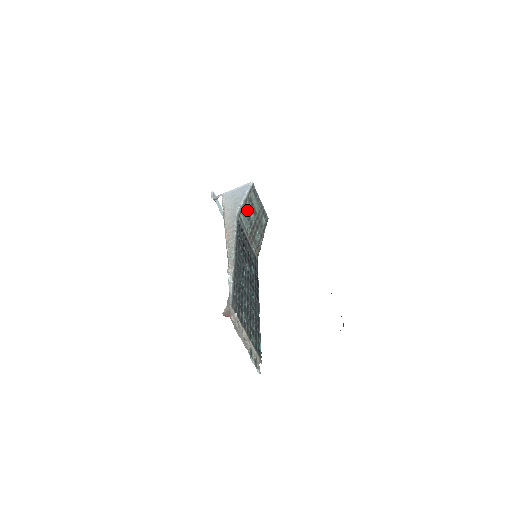
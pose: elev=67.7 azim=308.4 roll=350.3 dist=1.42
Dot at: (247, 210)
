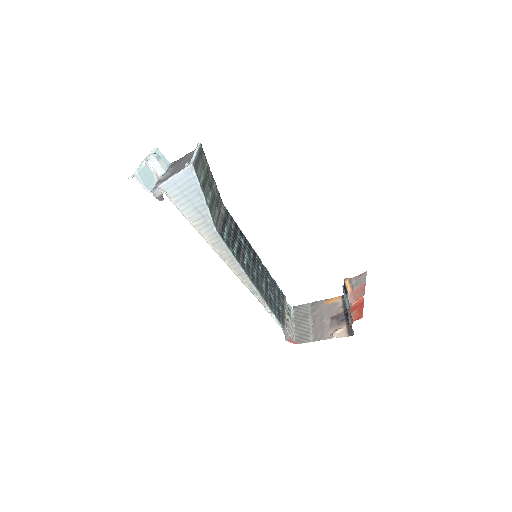
Dot at: (209, 202)
